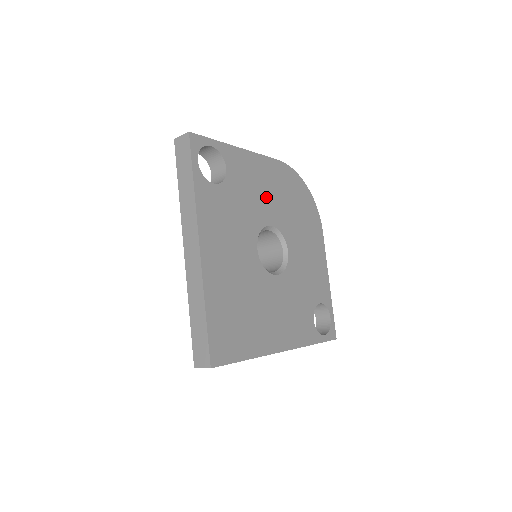
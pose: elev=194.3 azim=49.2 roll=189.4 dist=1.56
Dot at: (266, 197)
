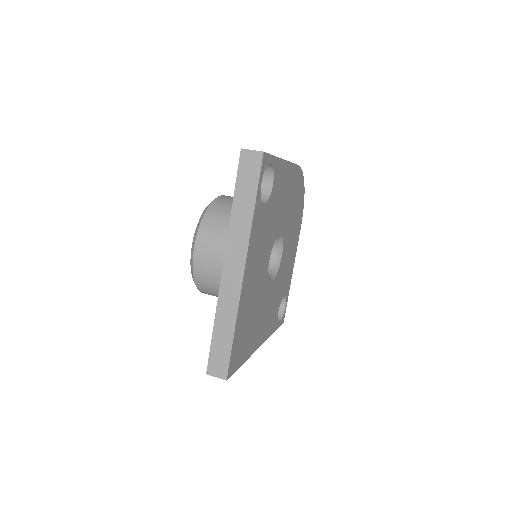
Dot at: (284, 206)
